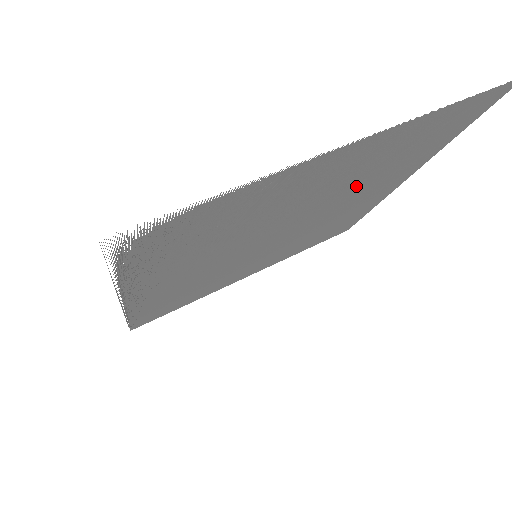
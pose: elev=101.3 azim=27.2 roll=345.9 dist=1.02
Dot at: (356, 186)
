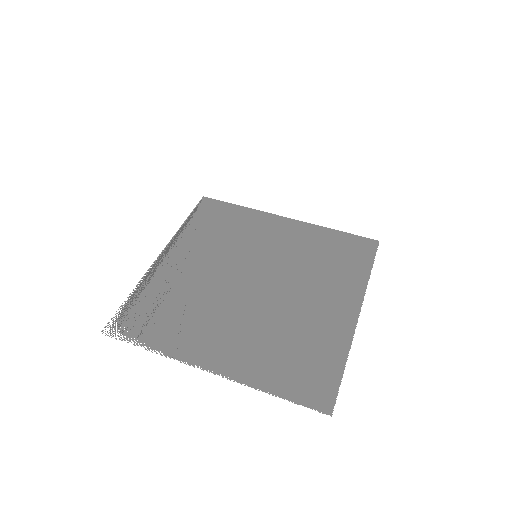
Dot at: (280, 320)
